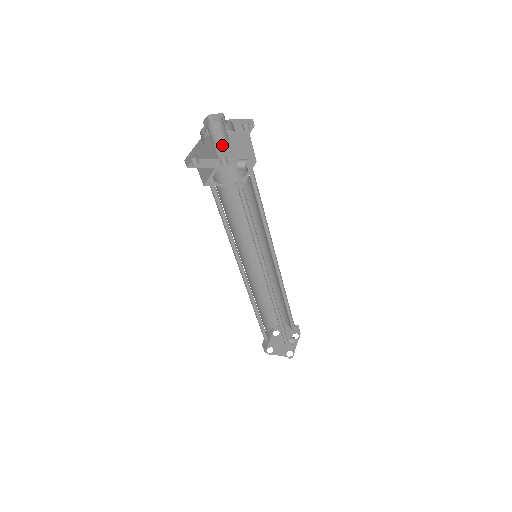
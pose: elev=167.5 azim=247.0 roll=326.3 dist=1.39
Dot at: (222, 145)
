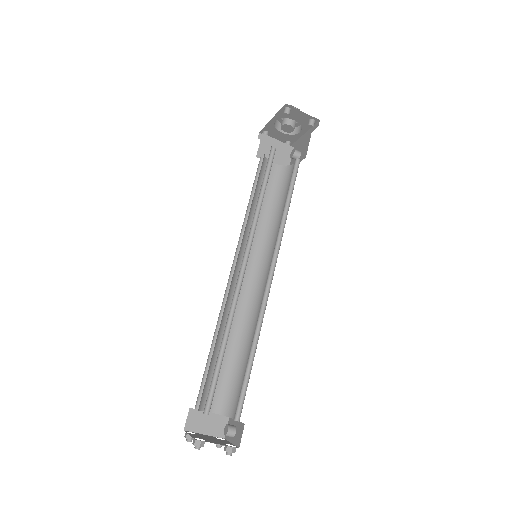
Dot at: (267, 145)
